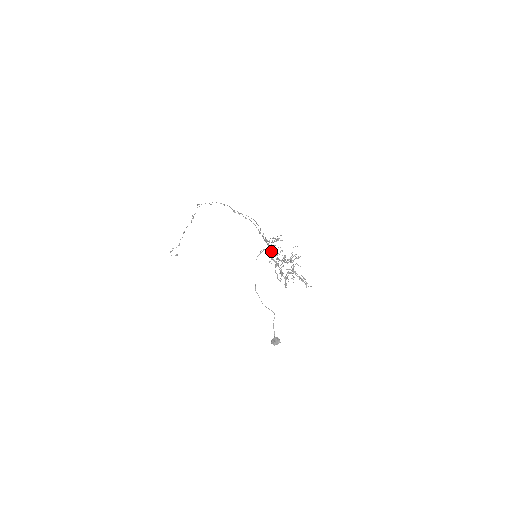
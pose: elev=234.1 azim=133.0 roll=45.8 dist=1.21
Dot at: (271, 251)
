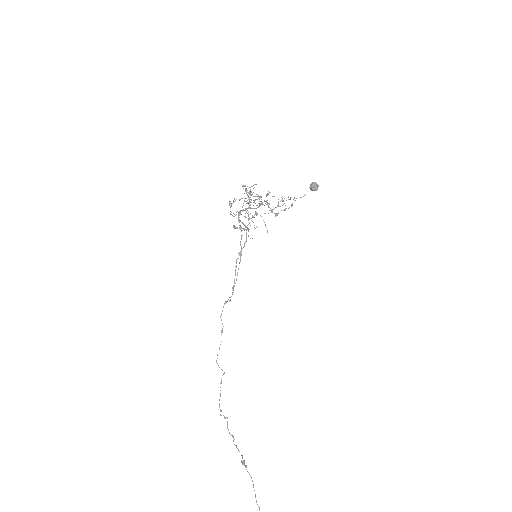
Dot at: (240, 214)
